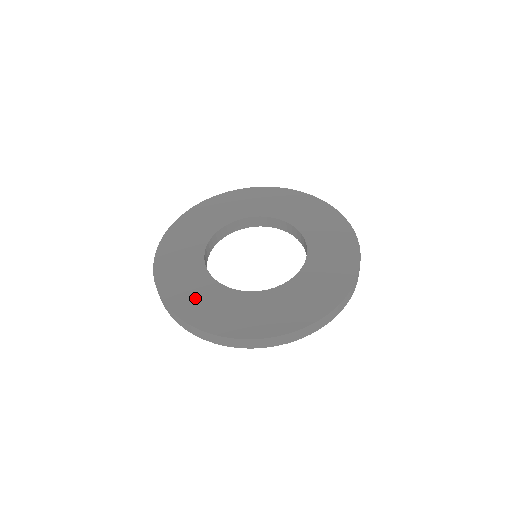
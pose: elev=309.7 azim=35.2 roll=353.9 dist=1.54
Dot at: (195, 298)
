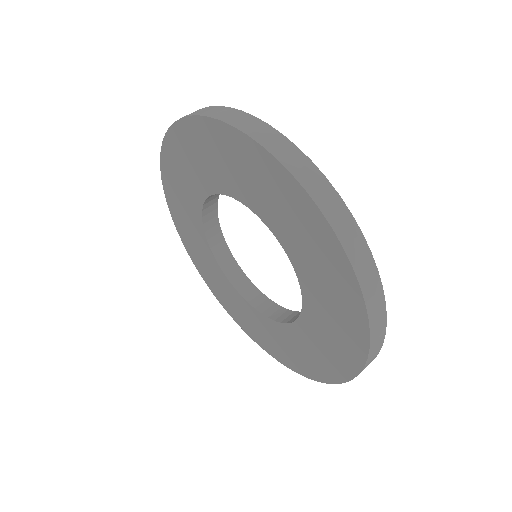
Dot at: (281, 347)
